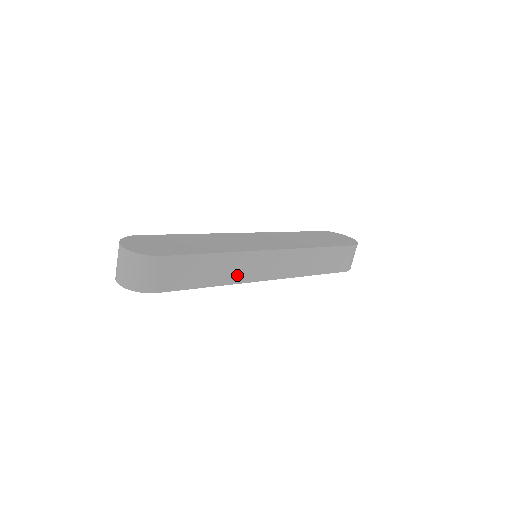
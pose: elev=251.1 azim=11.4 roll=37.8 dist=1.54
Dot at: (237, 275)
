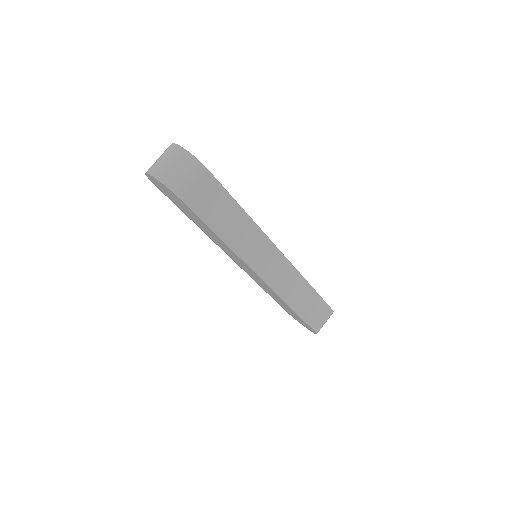
Dot at: (244, 248)
